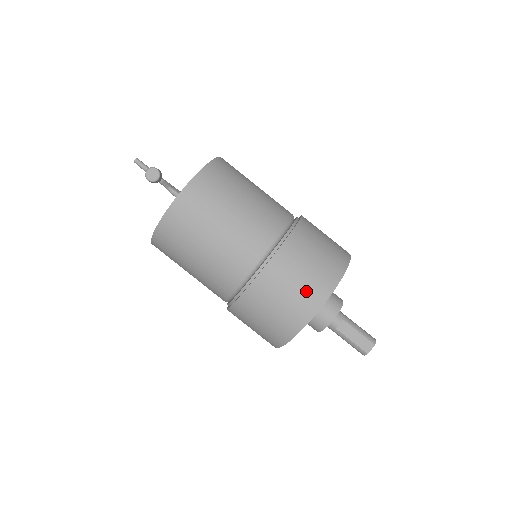
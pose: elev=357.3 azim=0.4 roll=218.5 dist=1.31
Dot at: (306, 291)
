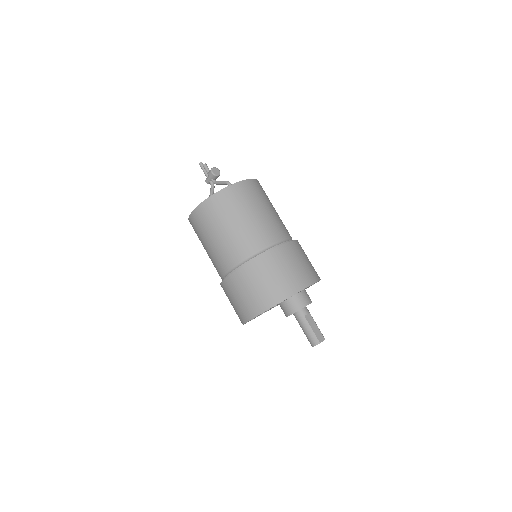
Dot at: (304, 271)
